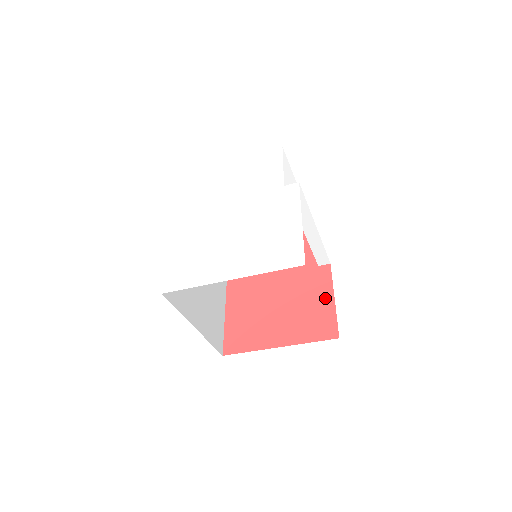
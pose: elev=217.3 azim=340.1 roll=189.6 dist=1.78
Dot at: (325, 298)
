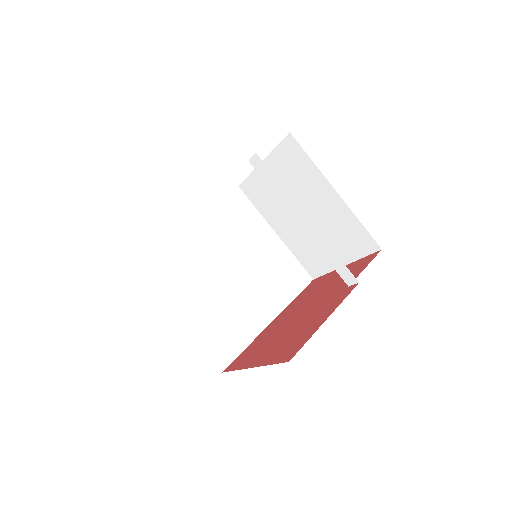
Dot at: (321, 319)
